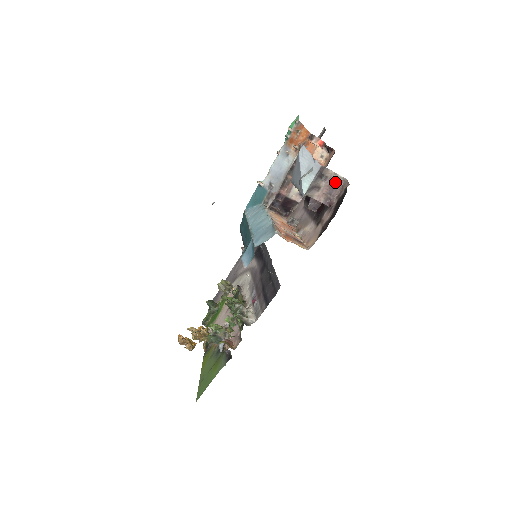
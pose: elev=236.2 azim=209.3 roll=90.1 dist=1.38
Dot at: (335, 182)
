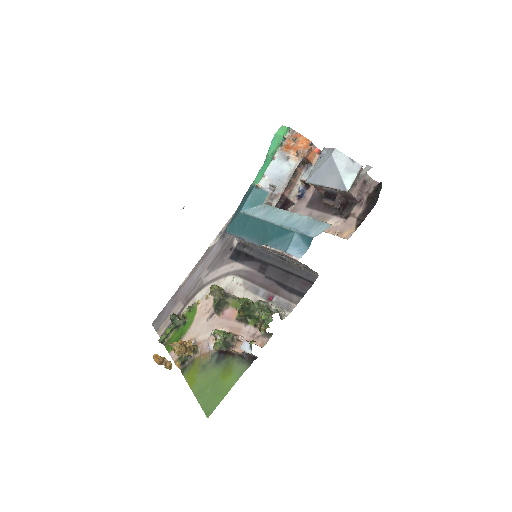
Dot at: (365, 181)
